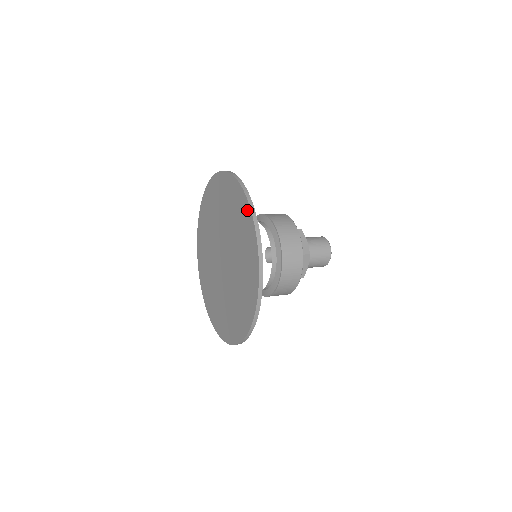
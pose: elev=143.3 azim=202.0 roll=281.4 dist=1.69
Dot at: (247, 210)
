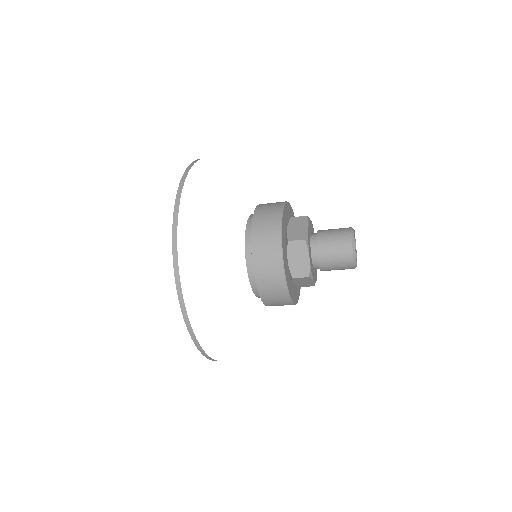
Dot at: occluded
